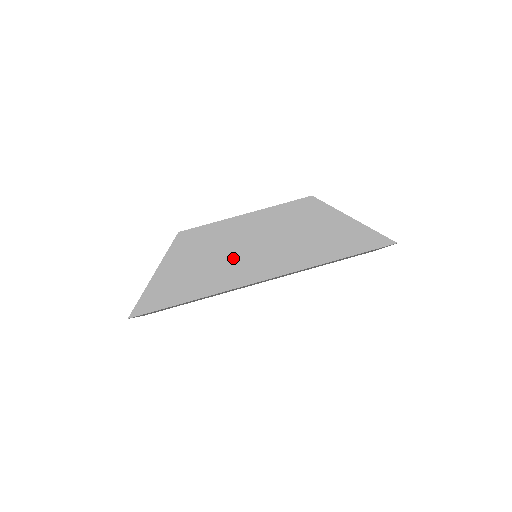
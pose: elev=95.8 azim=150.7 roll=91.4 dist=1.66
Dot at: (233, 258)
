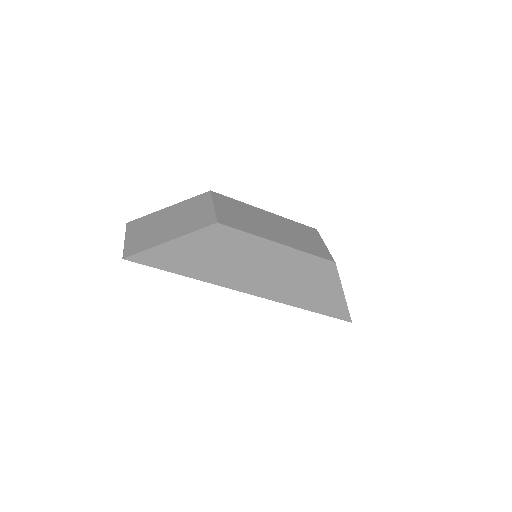
Dot at: (242, 267)
